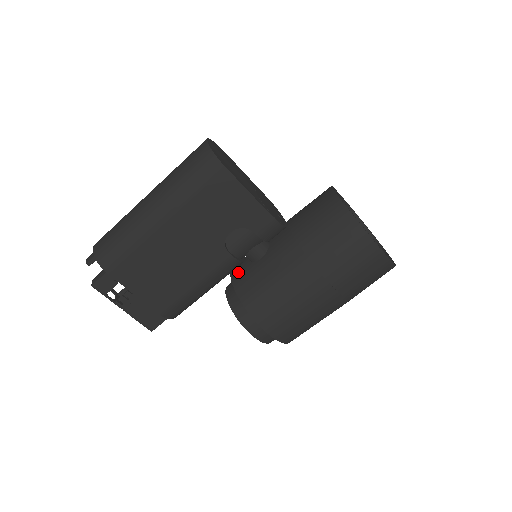
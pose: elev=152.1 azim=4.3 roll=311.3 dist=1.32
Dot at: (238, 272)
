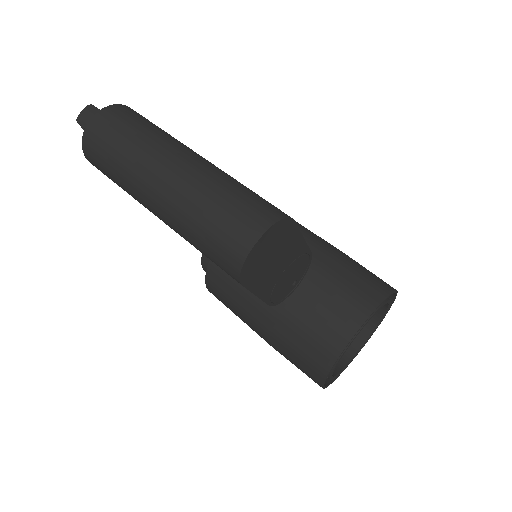
Dot at: occluded
